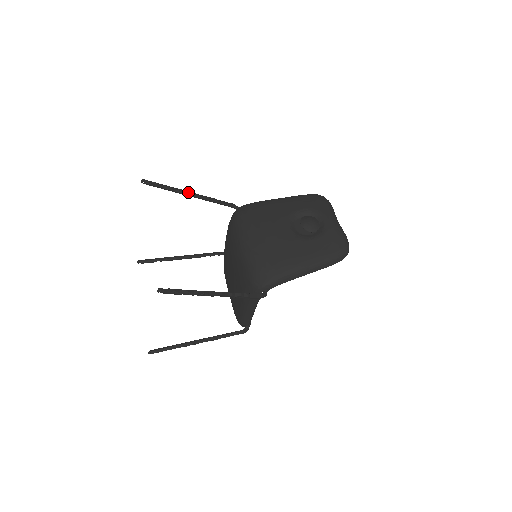
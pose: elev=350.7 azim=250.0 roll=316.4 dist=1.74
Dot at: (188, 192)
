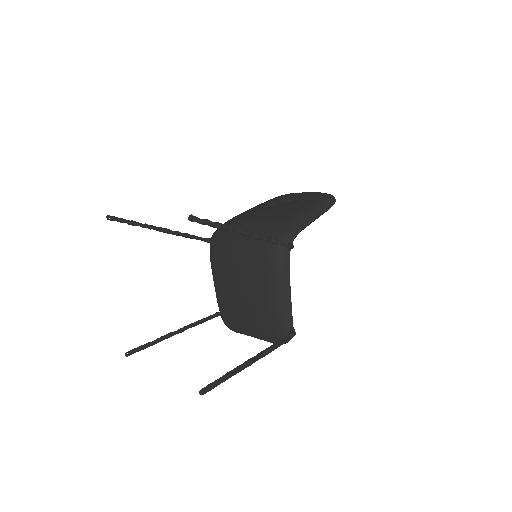
Dot at: (157, 227)
